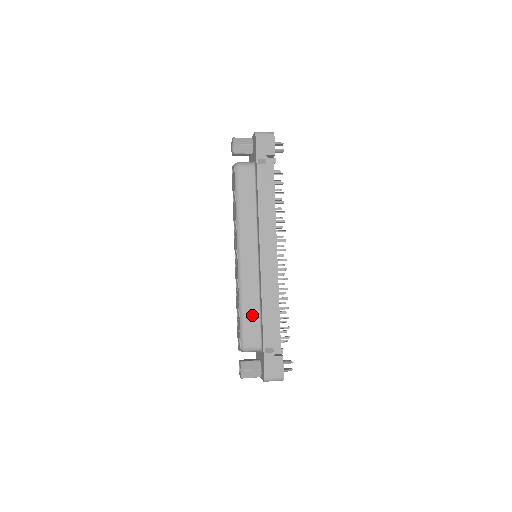
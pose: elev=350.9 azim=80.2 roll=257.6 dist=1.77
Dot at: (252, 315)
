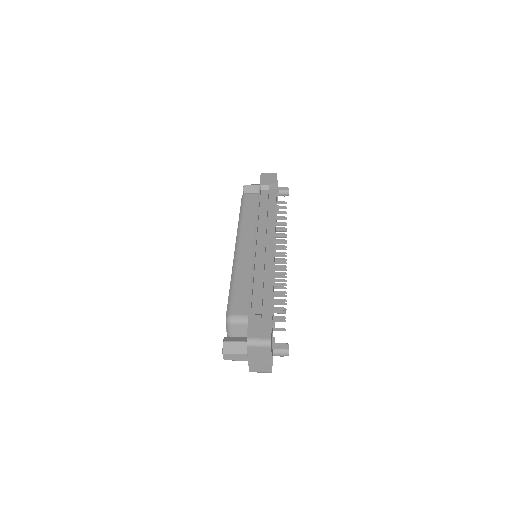
Dot at: (242, 289)
